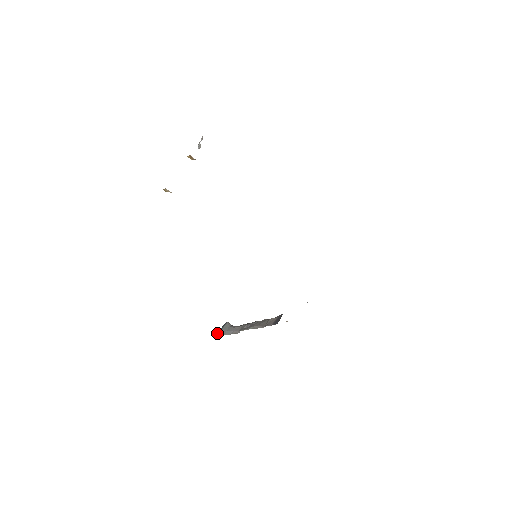
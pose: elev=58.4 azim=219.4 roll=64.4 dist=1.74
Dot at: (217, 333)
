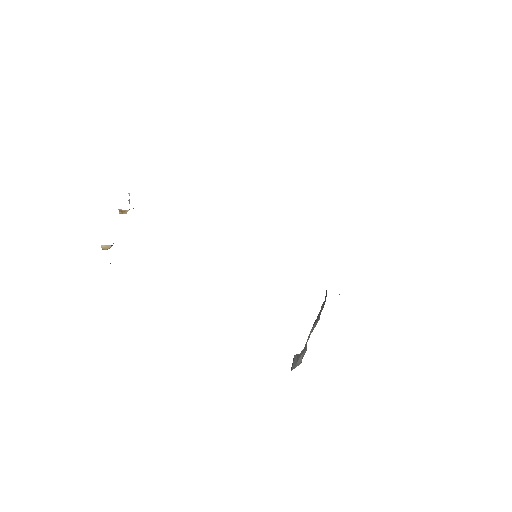
Dot at: occluded
